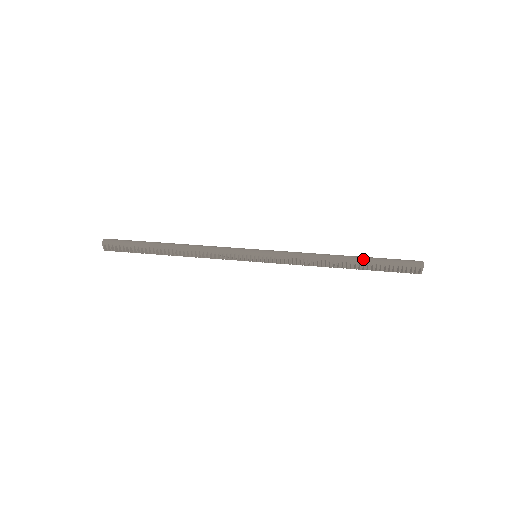
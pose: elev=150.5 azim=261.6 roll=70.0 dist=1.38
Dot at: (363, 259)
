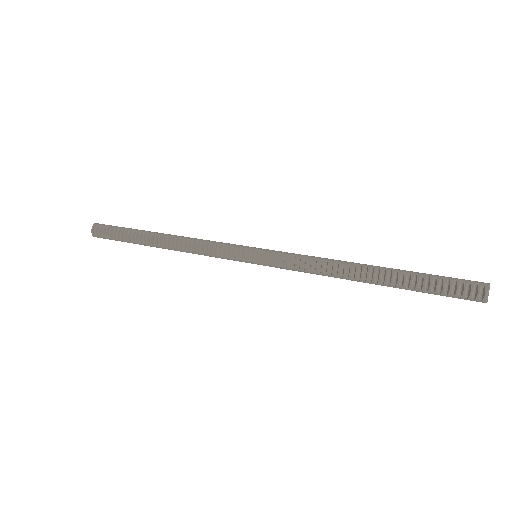
Dot at: (397, 269)
